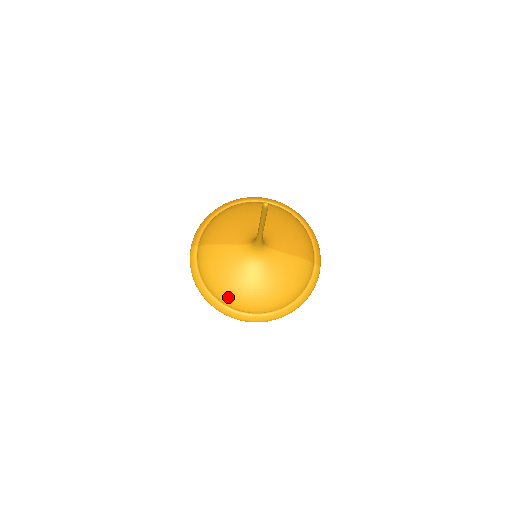
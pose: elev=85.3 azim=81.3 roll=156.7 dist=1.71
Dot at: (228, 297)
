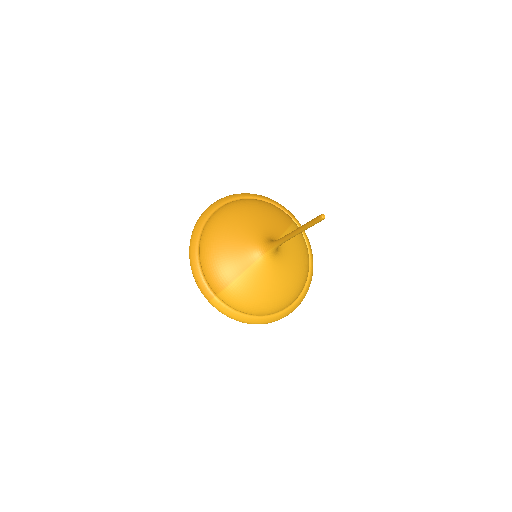
Dot at: (280, 305)
